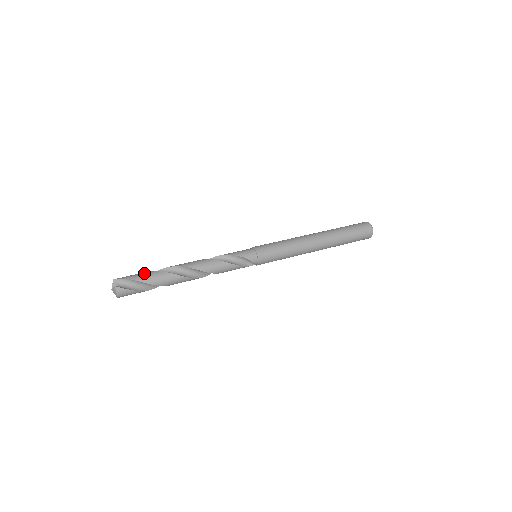
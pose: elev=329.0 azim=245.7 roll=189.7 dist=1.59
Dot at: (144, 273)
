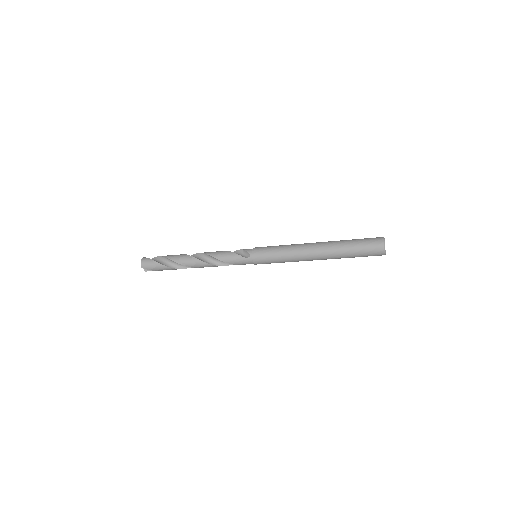
Dot at: occluded
